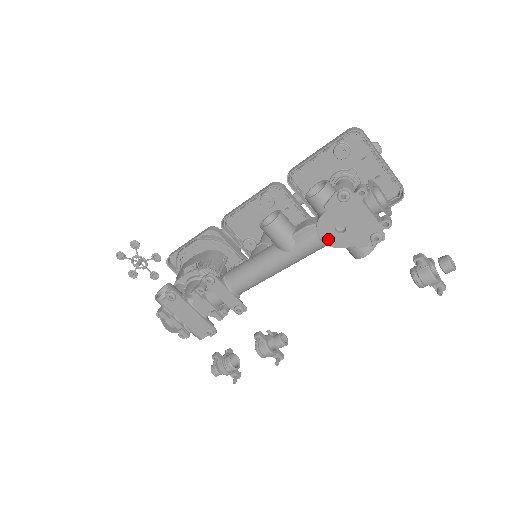
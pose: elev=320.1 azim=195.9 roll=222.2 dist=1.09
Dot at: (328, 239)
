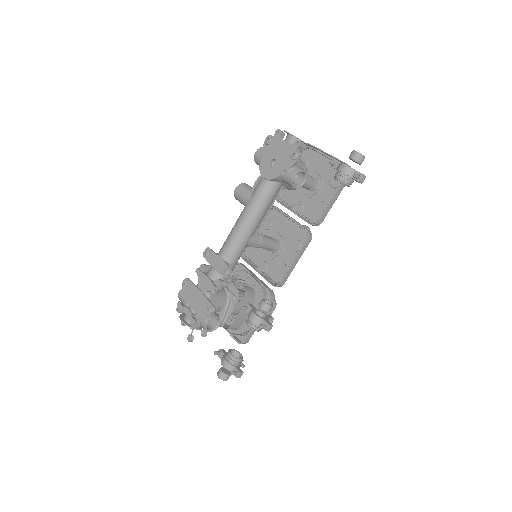
Dot at: (268, 175)
